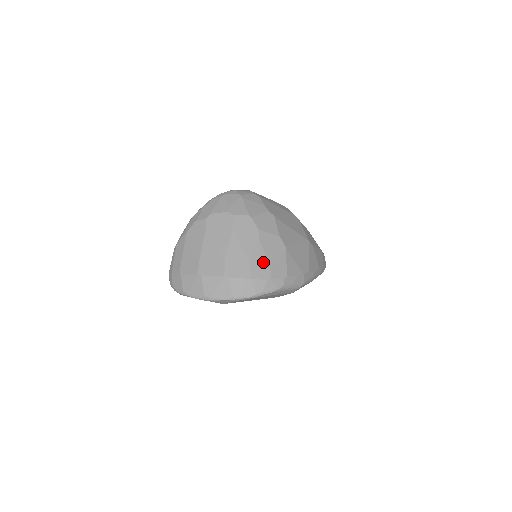
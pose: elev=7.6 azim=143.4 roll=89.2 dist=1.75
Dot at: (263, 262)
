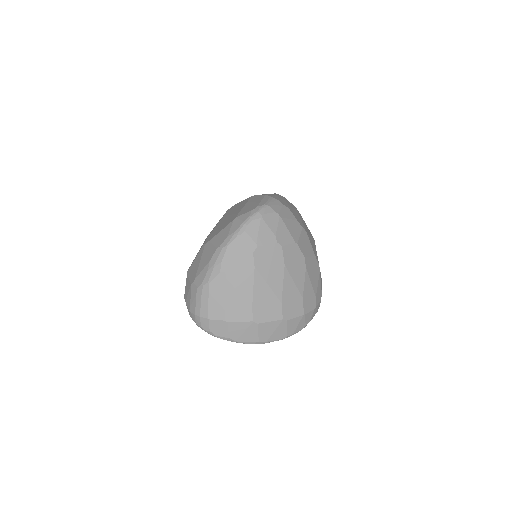
Dot at: (311, 292)
